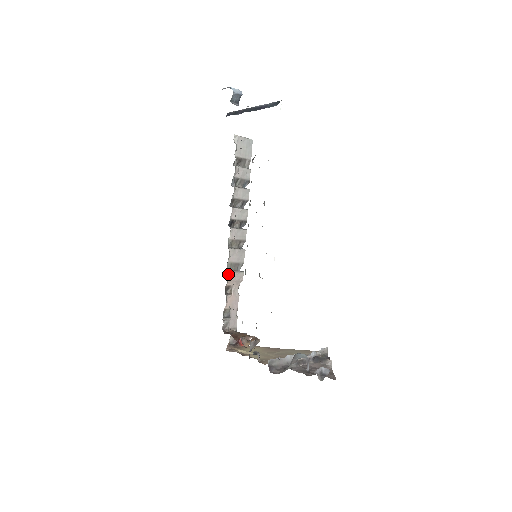
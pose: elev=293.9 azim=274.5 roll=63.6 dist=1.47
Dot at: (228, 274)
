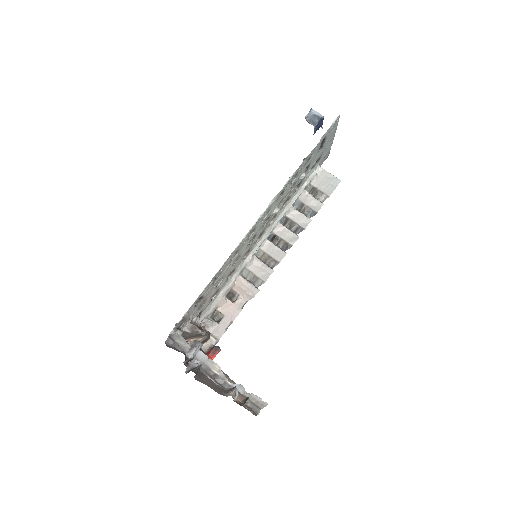
Dot at: (240, 279)
